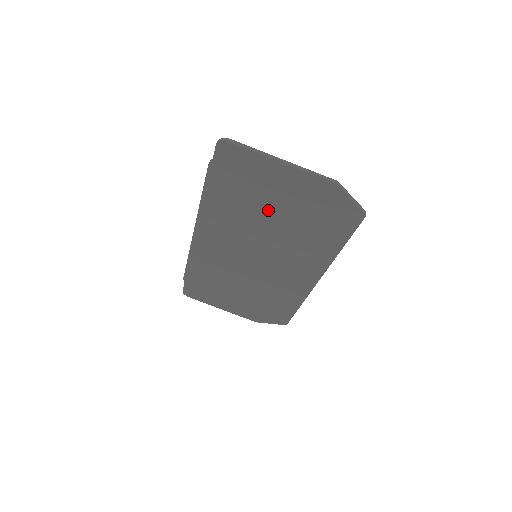
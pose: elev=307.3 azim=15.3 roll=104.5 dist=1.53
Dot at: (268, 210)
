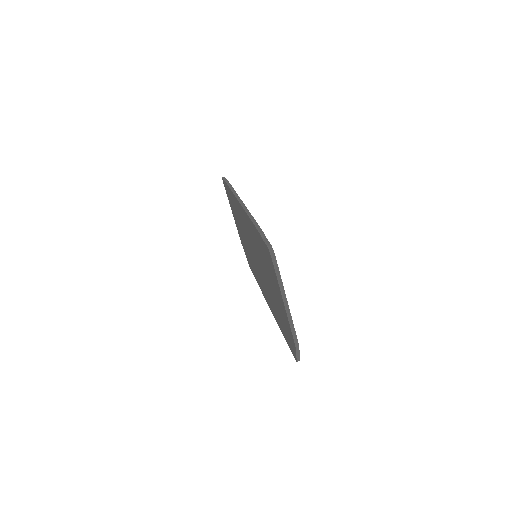
Dot at: (269, 279)
